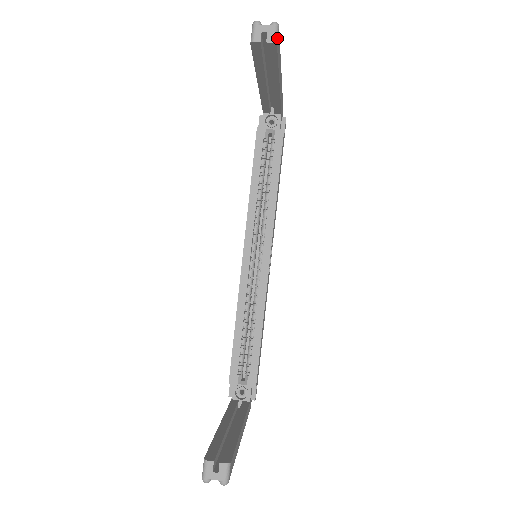
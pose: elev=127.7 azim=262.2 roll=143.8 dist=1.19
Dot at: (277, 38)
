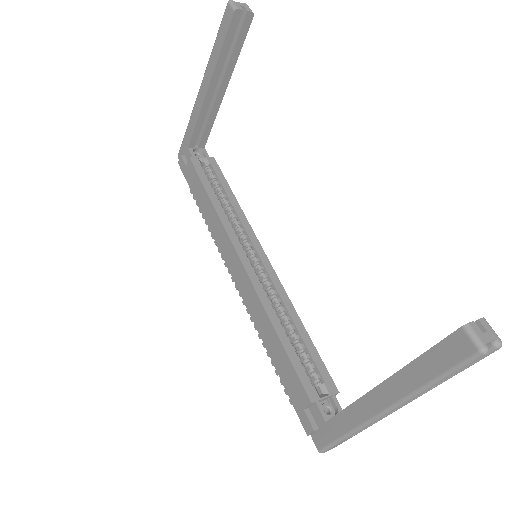
Dot at: (251, 12)
